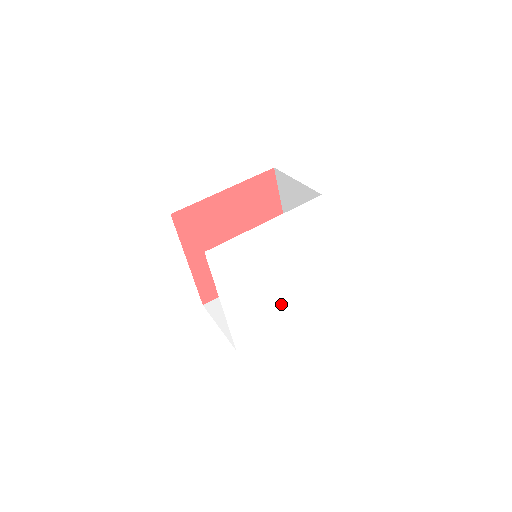
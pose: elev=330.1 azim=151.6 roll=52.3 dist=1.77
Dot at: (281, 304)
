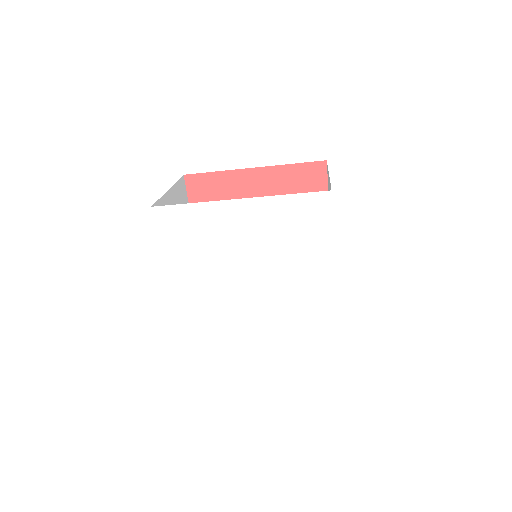
Dot at: (252, 323)
